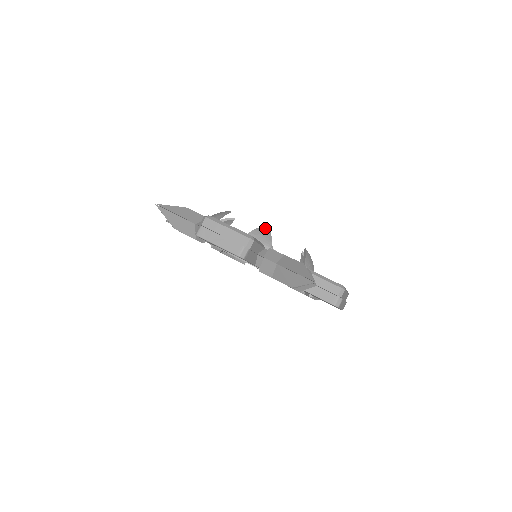
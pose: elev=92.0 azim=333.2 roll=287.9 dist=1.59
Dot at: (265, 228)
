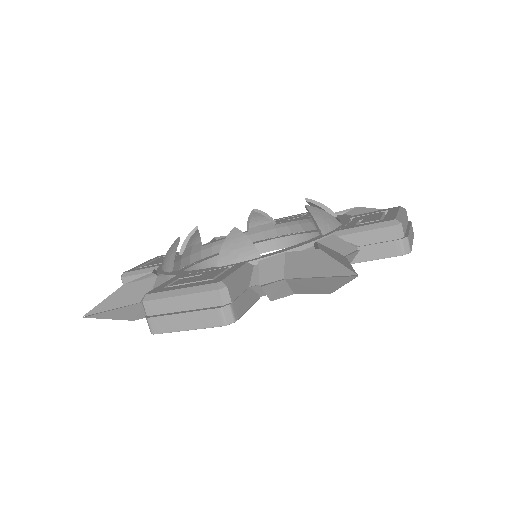
Dot at: (233, 233)
